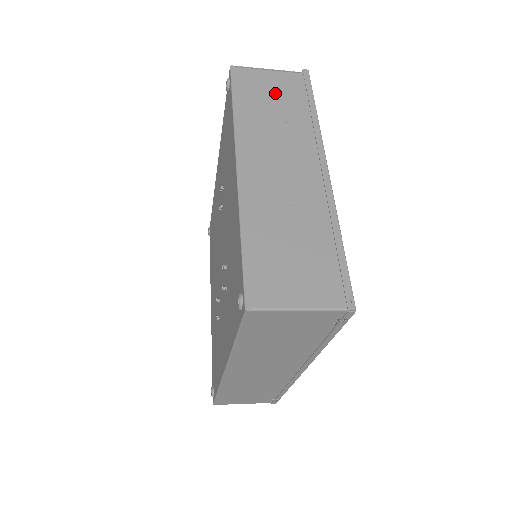
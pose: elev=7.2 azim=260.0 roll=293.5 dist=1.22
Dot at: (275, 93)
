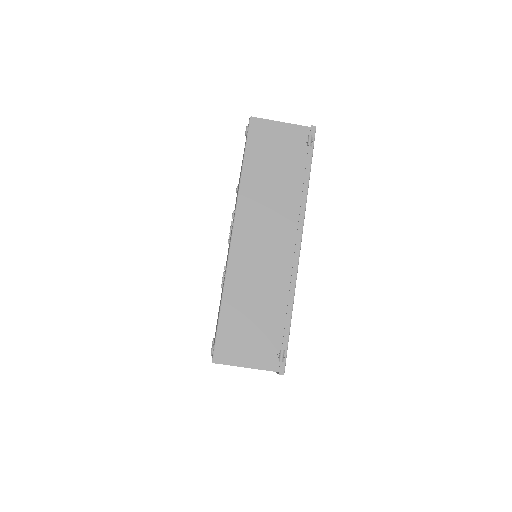
Dot at: occluded
